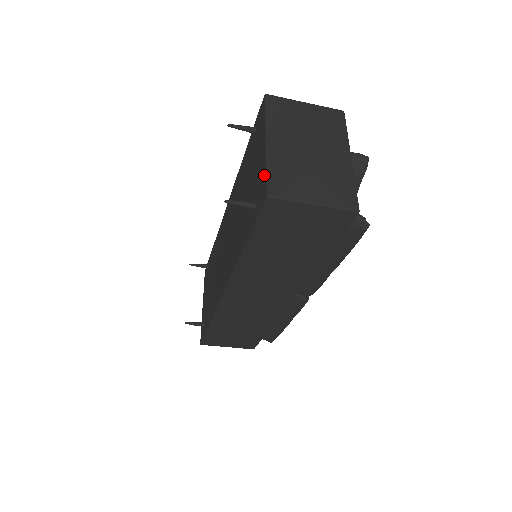
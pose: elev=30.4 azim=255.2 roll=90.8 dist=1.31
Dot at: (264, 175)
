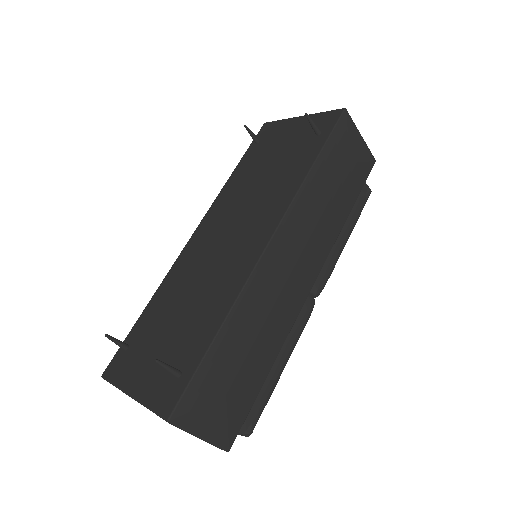
Dot at: (323, 114)
